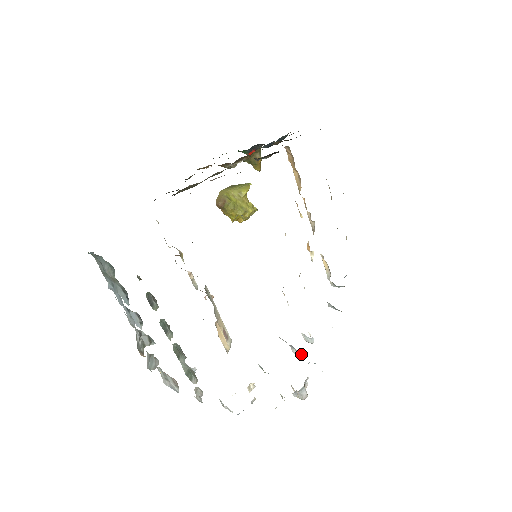
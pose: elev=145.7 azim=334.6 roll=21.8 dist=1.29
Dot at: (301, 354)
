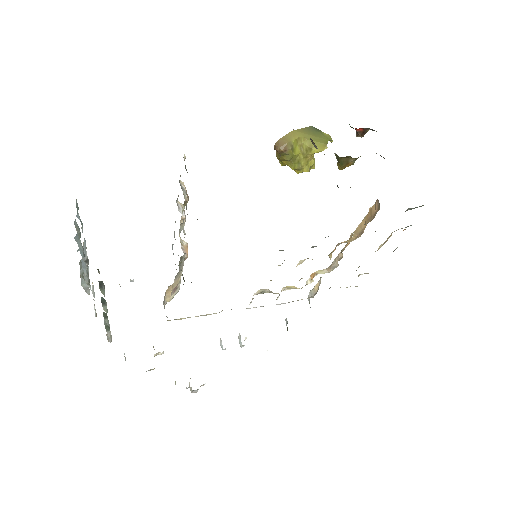
Dot at: (224, 349)
